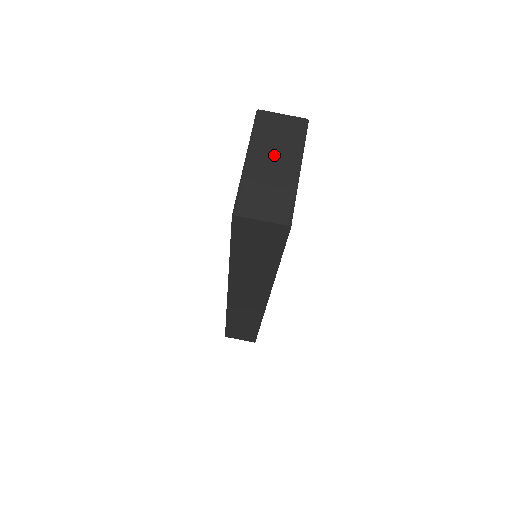
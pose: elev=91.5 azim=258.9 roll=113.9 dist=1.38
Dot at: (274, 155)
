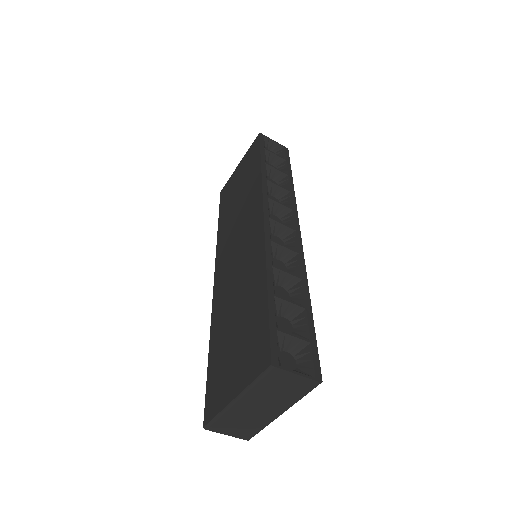
Dot at: (264, 402)
